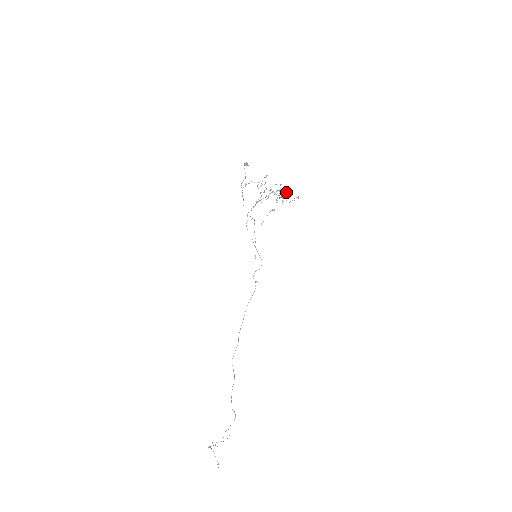
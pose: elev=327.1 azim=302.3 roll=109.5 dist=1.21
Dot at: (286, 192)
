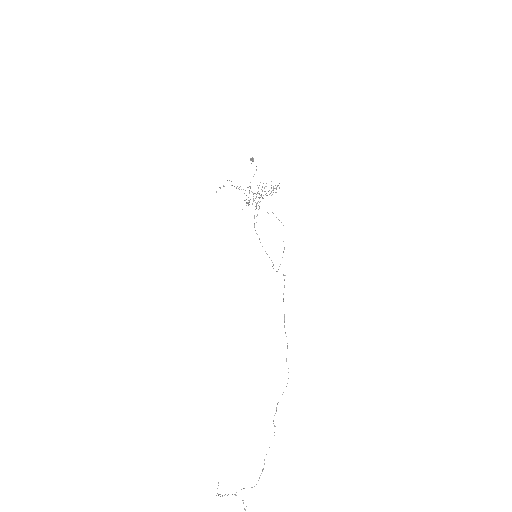
Dot at: occluded
